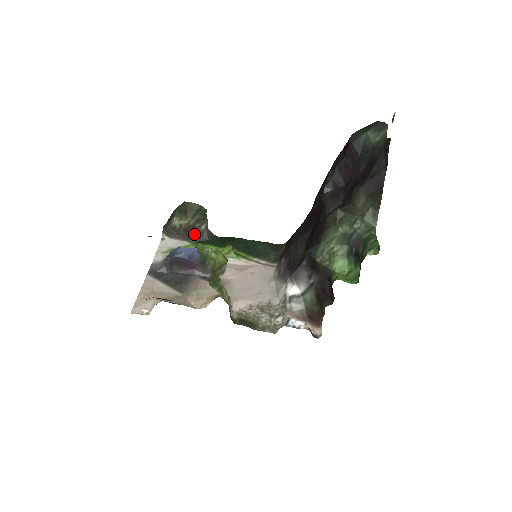
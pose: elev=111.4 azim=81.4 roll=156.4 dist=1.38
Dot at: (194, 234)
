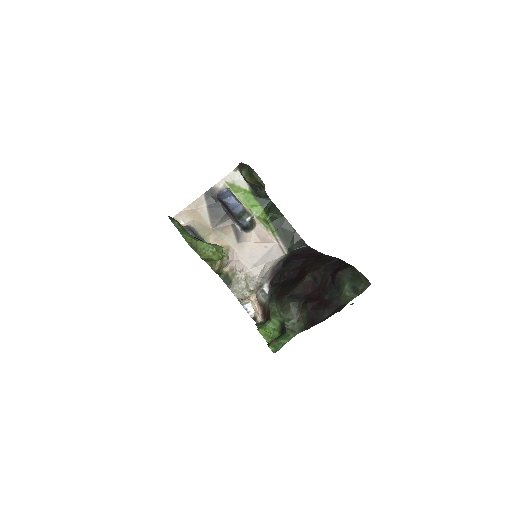
Dot at: (254, 187)
